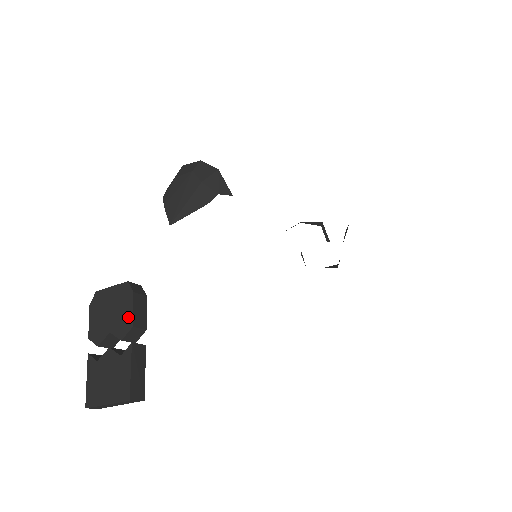
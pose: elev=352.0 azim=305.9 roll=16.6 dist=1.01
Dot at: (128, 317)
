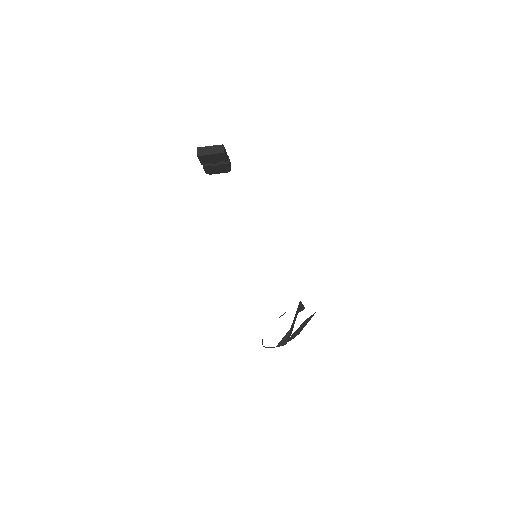
Dot at: occluded
